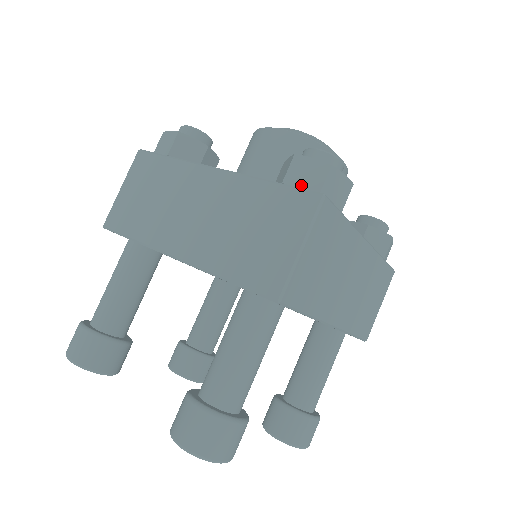
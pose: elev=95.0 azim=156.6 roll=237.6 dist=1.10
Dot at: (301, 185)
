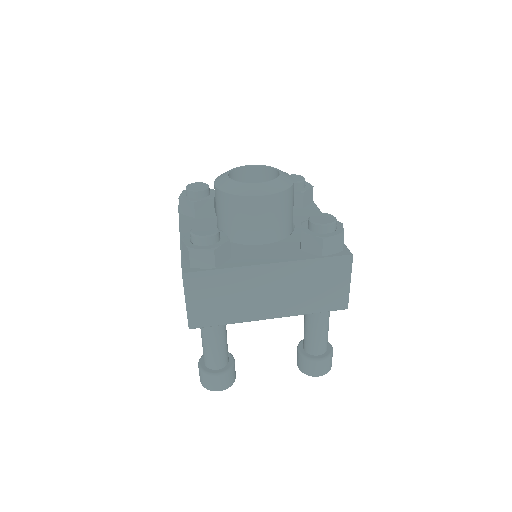
Dot at: (332, 252)
